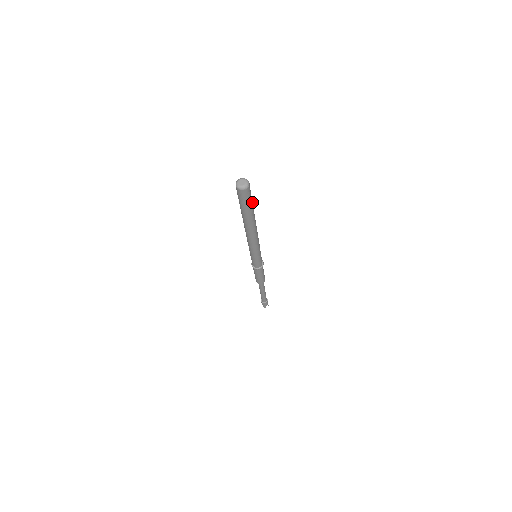
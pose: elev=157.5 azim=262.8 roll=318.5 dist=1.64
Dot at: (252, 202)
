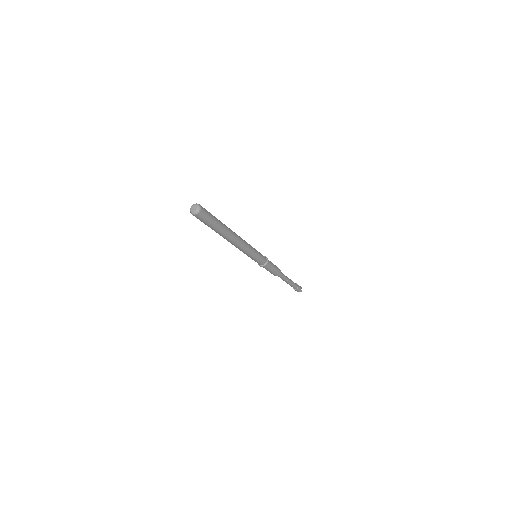
Dot at: (214, 224)
